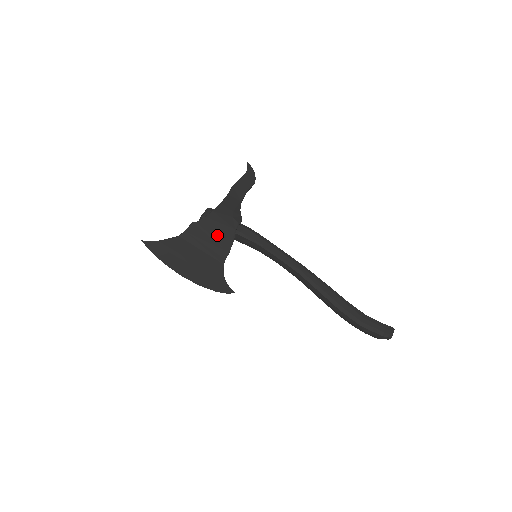
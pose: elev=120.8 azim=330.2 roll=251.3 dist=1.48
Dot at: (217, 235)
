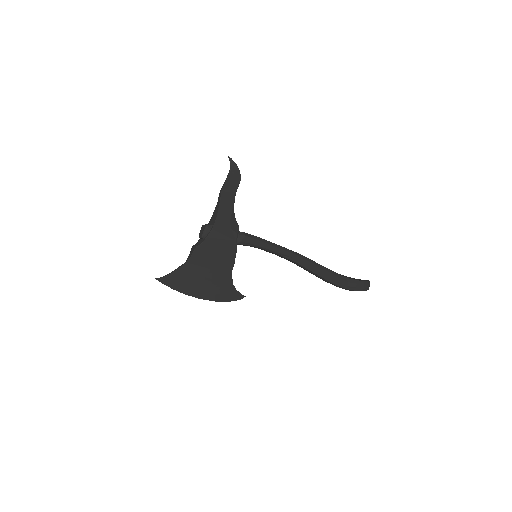
Dot at: (221, 251)
